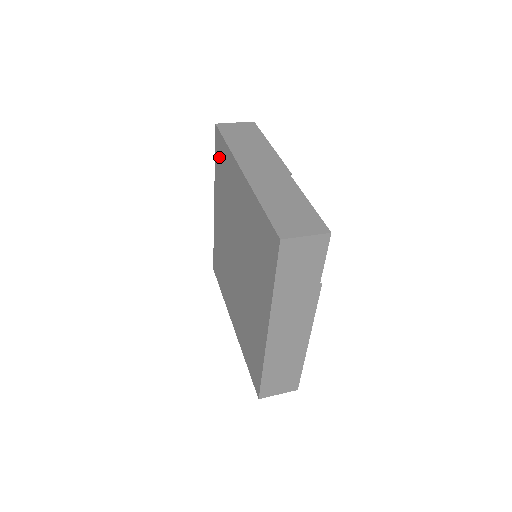
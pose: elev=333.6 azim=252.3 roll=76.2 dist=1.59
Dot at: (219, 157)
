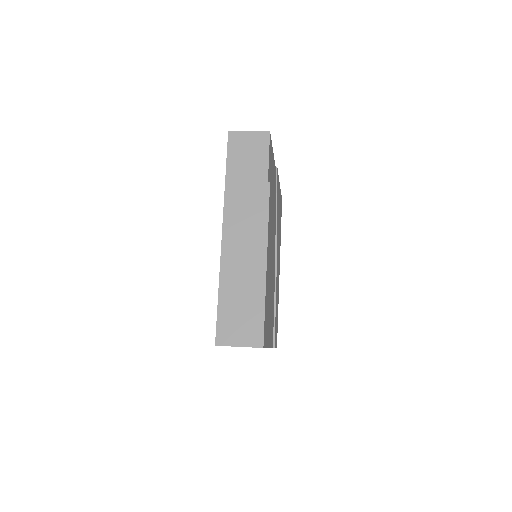
Dot at: occluded
